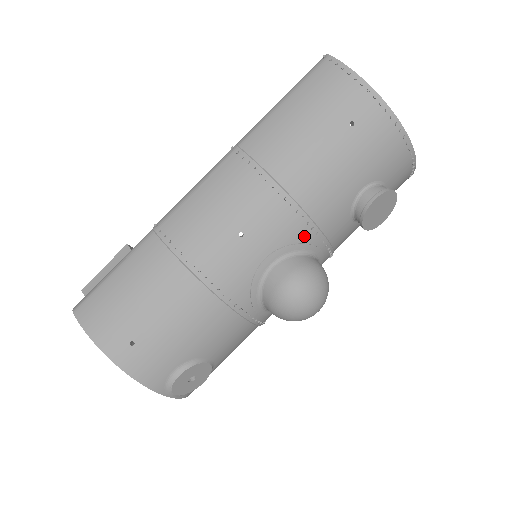
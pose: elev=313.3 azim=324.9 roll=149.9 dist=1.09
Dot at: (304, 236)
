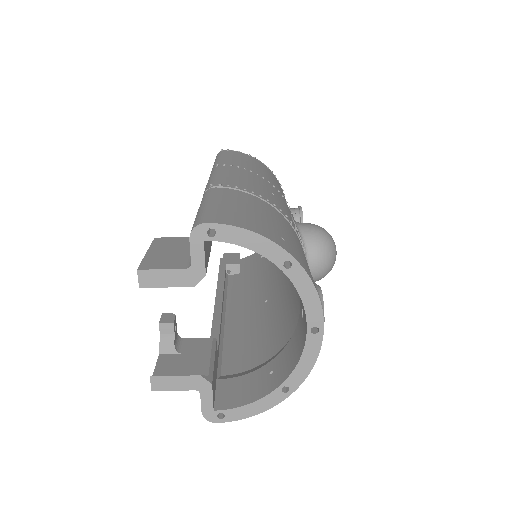
Dot at: occluded
